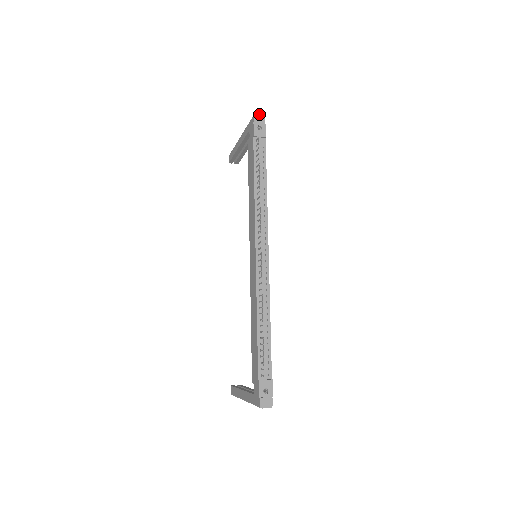
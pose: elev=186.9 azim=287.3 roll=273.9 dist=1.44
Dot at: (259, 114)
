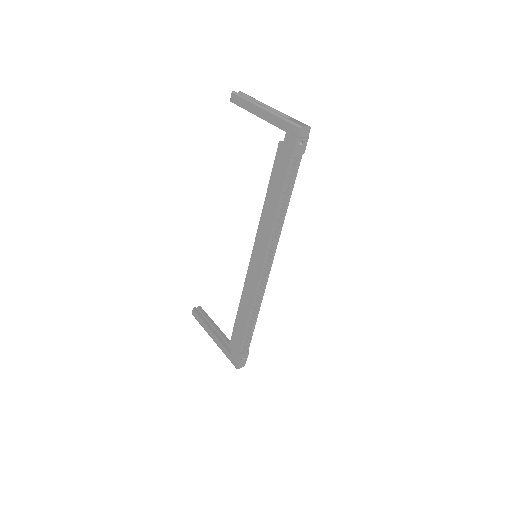
Dot at: (306, 126)
